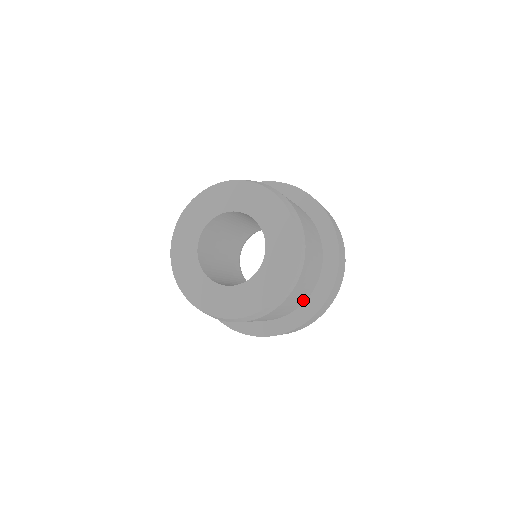
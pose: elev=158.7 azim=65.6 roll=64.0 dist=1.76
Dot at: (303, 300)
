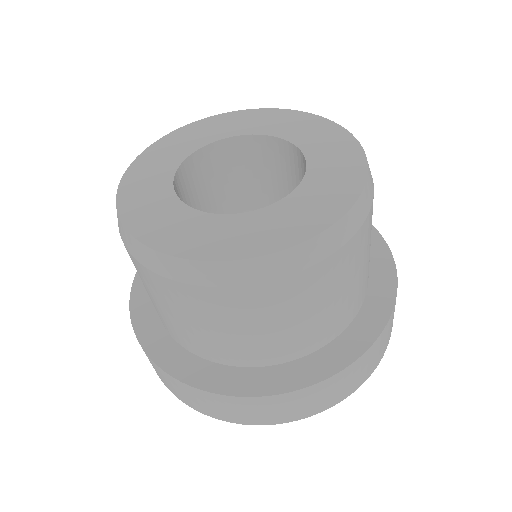
Dot at: (337, 326)
